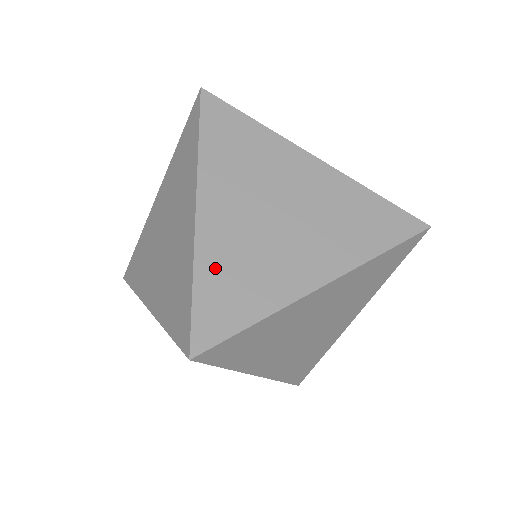
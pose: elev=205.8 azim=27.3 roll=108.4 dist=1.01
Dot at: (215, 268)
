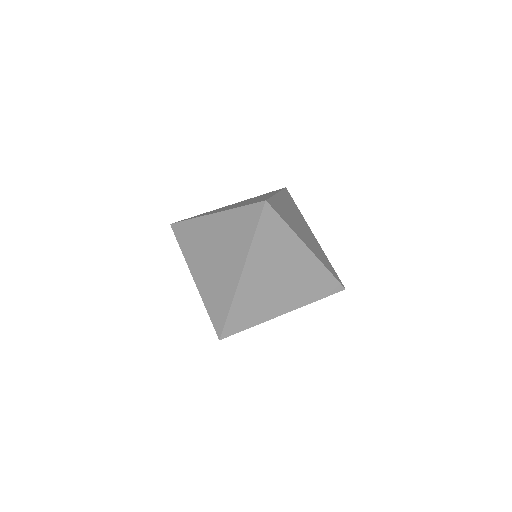
Dot at: (279, 204)
